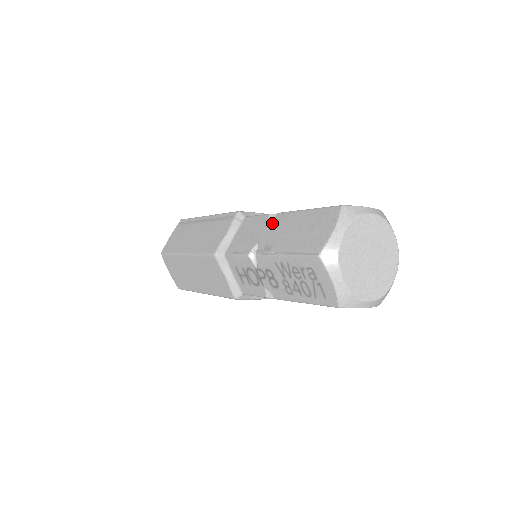
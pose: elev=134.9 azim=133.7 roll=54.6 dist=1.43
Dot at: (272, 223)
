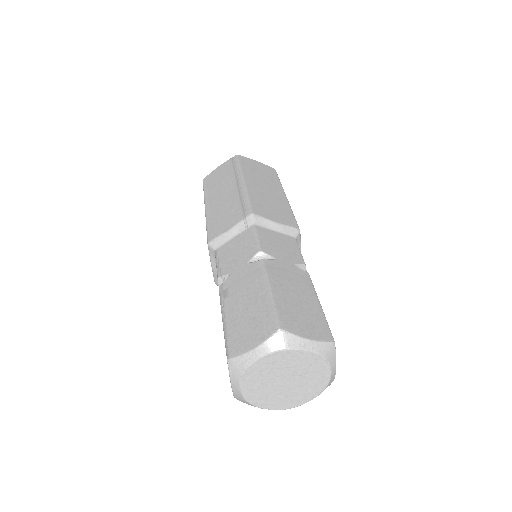
Dot at: (250, 267)
